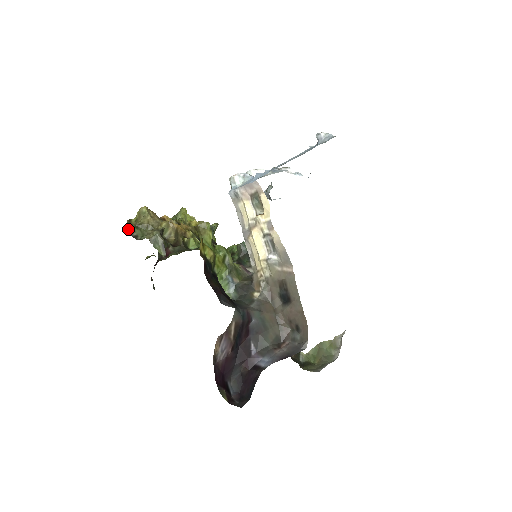
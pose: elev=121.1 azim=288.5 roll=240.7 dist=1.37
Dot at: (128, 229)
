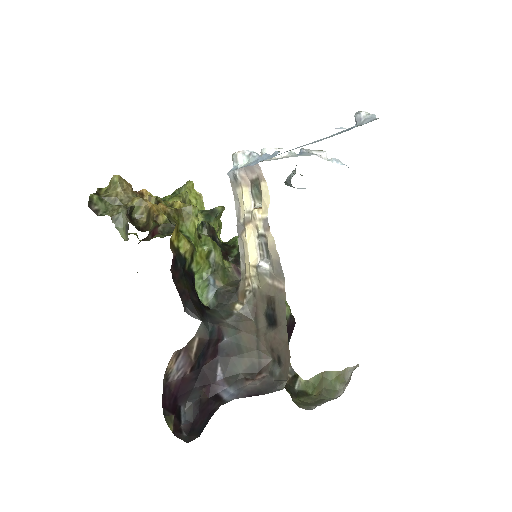
Dot at: (89, 200)
